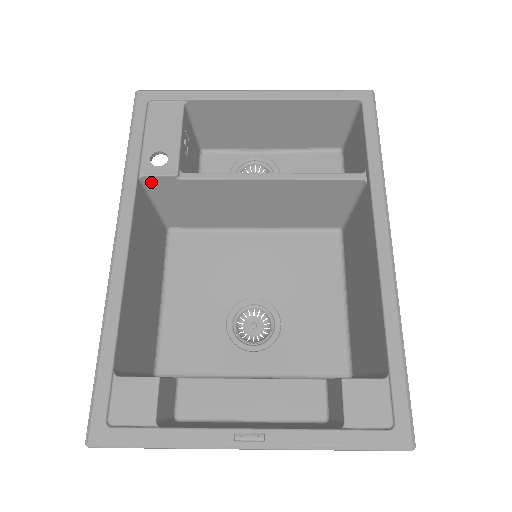
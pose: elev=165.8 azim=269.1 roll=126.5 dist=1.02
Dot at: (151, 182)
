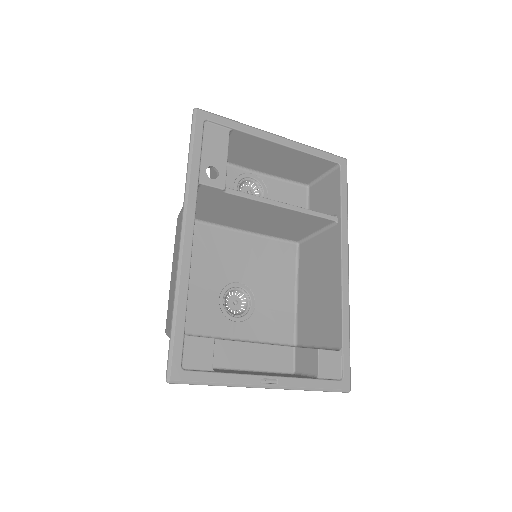
Dot at: (202, 188)
